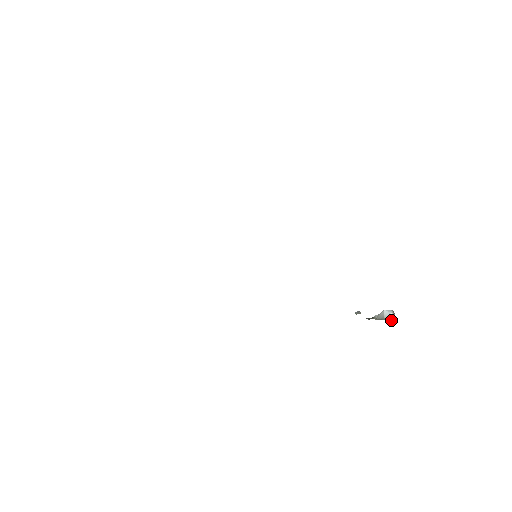
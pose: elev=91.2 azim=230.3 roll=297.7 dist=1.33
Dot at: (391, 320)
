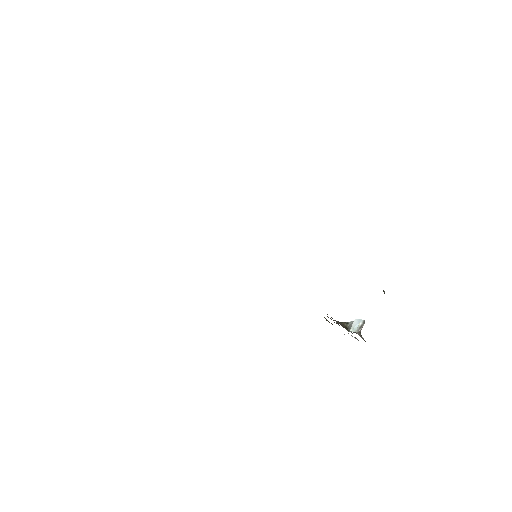
Dot at: (360, 330)
